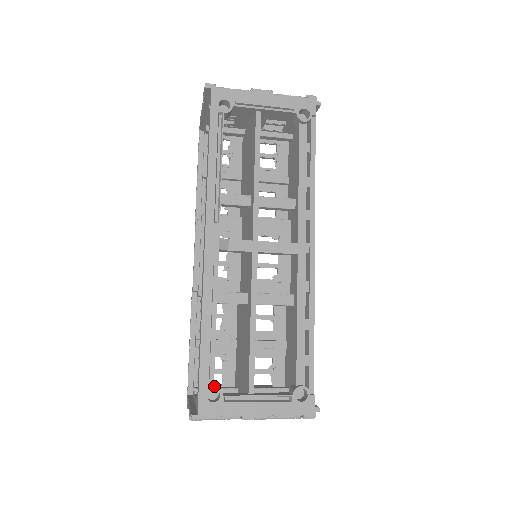
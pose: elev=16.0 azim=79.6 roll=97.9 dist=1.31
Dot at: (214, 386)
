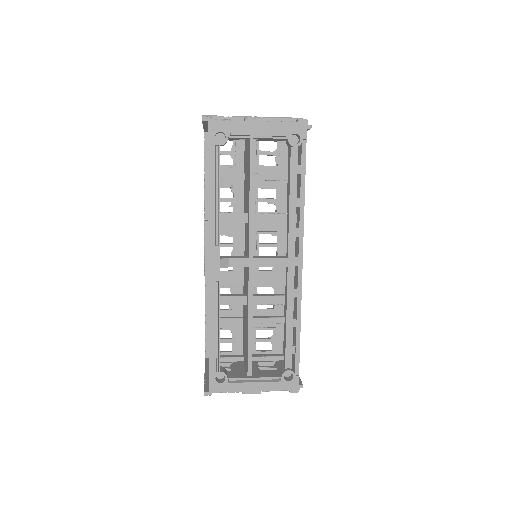
Dot at: (220, 372)
